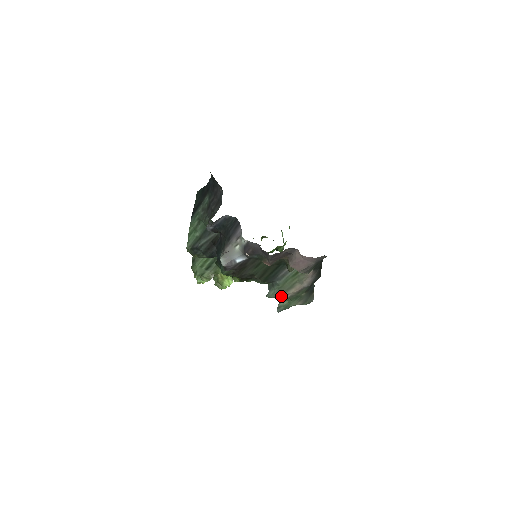
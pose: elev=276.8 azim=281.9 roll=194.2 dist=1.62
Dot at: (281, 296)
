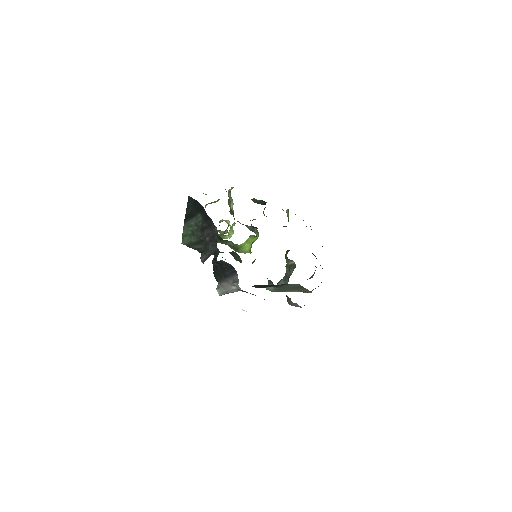
Dot at: (280, 291)
